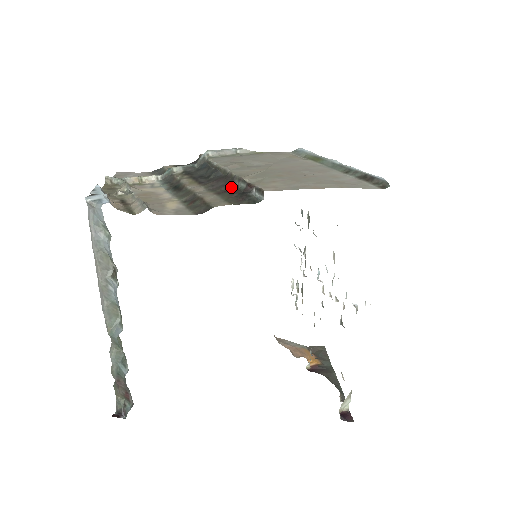
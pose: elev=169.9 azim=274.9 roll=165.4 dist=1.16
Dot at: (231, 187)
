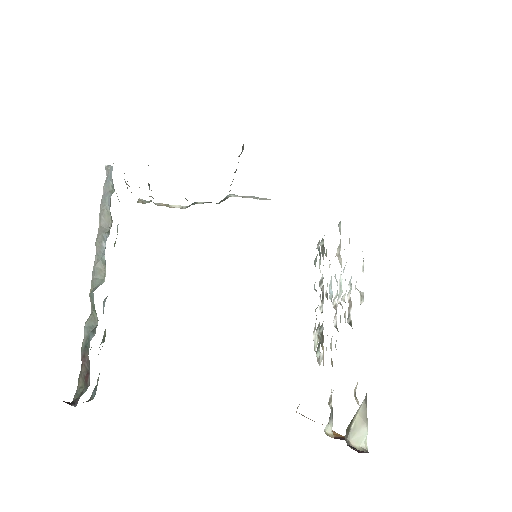
Dot at: occluded
